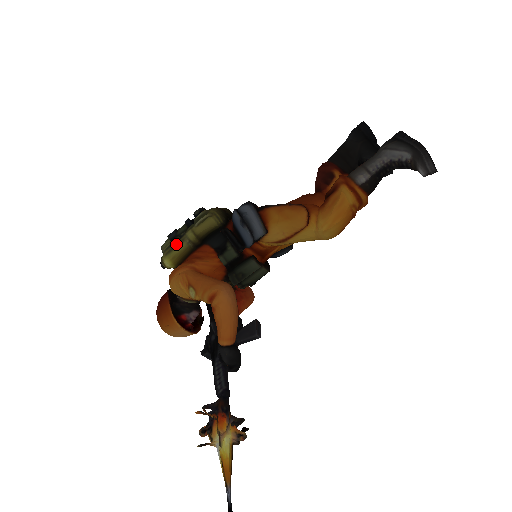
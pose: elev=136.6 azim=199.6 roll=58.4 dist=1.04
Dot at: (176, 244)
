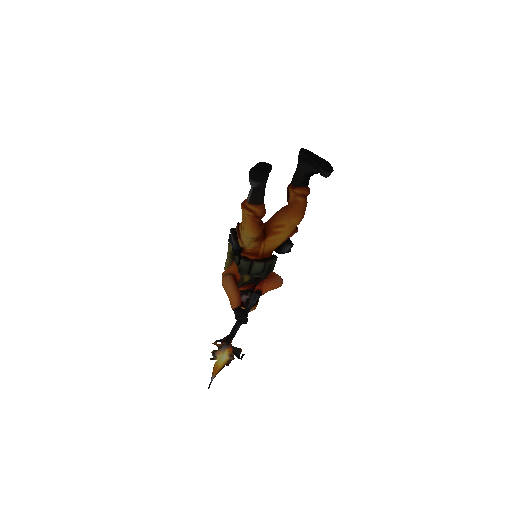
Dot at: (226, 260)
